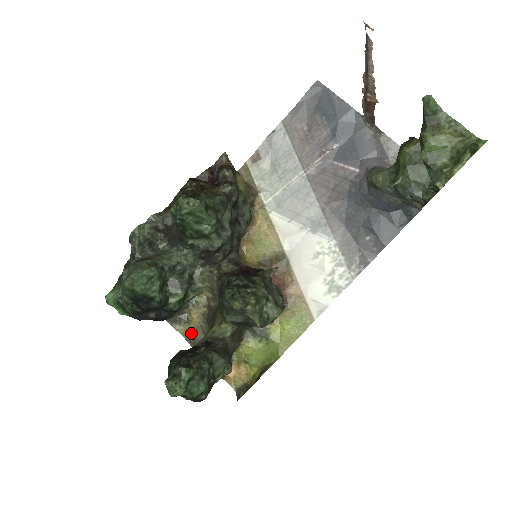
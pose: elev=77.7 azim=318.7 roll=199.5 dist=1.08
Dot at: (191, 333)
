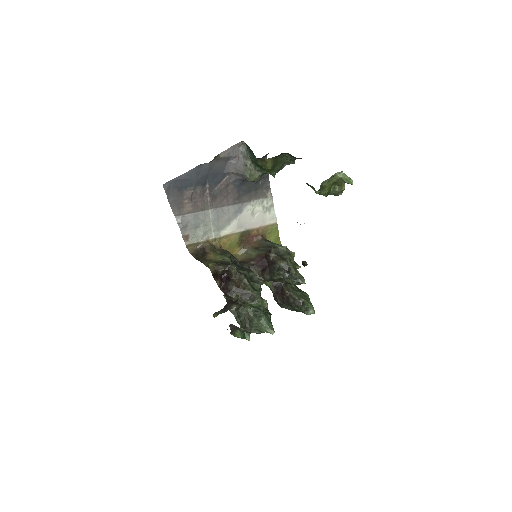
Dot at: occluded
